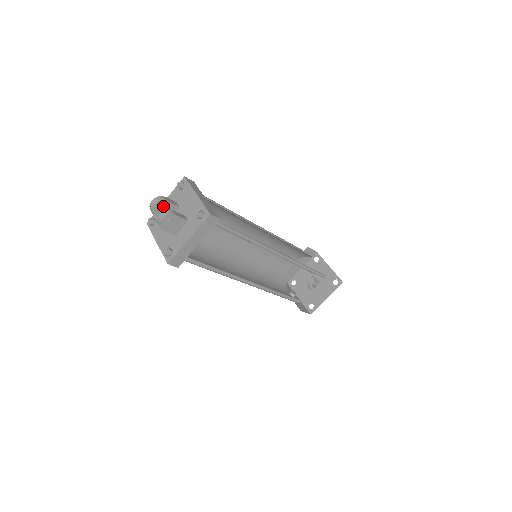
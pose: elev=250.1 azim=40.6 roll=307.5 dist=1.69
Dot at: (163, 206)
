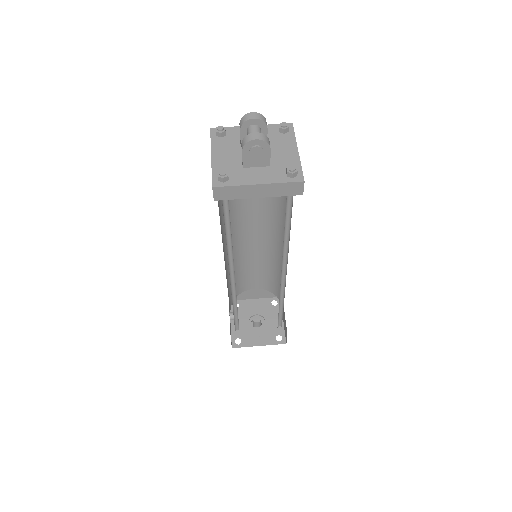
Dot at: (260, 128)
